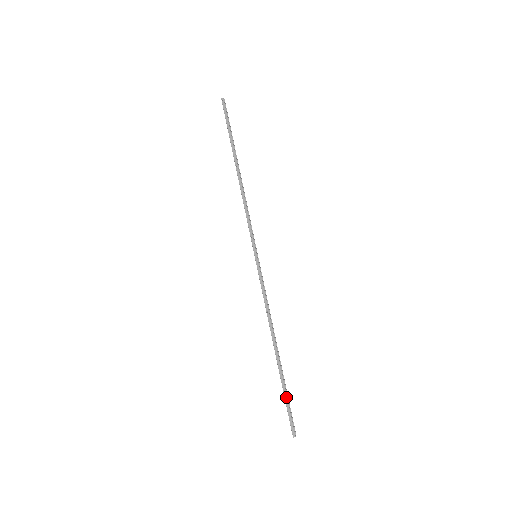
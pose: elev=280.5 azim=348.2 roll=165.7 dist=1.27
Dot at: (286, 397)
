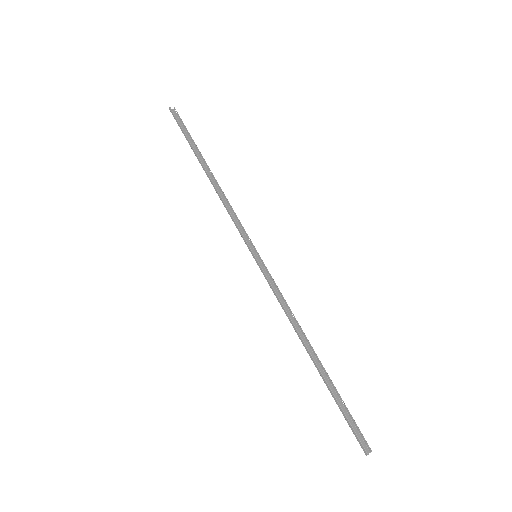
Dot at: (340, 408)
